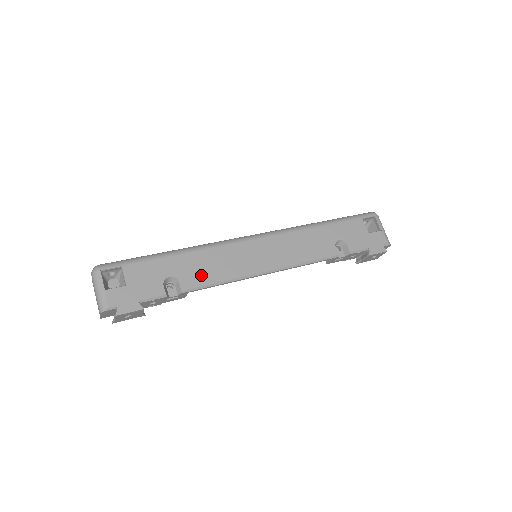
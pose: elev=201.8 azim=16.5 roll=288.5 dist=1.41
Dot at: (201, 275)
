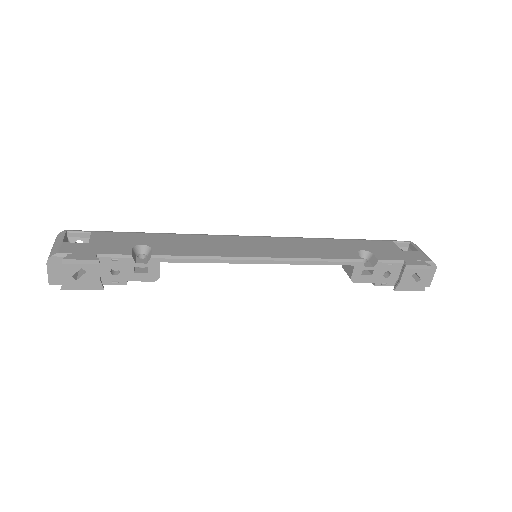
Dot at: (181, 249)
